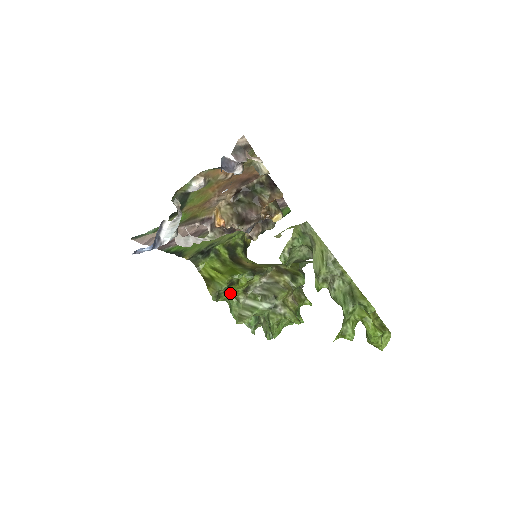
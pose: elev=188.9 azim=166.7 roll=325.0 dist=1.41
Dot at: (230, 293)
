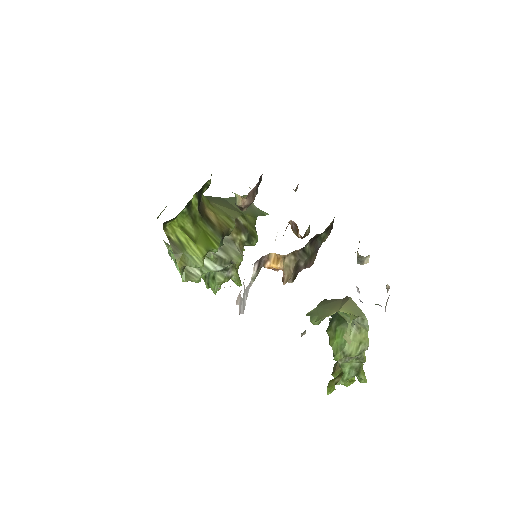
Dot at: occluded
